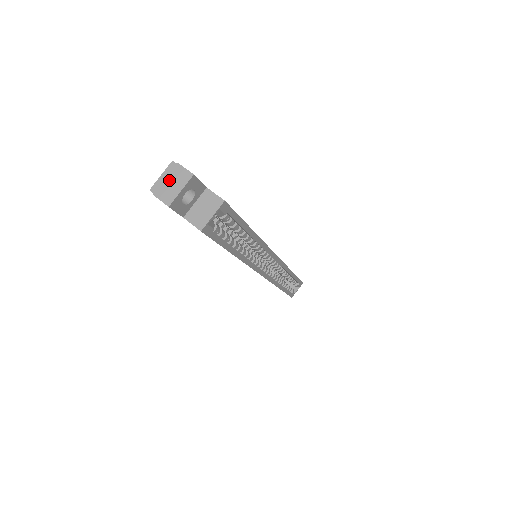
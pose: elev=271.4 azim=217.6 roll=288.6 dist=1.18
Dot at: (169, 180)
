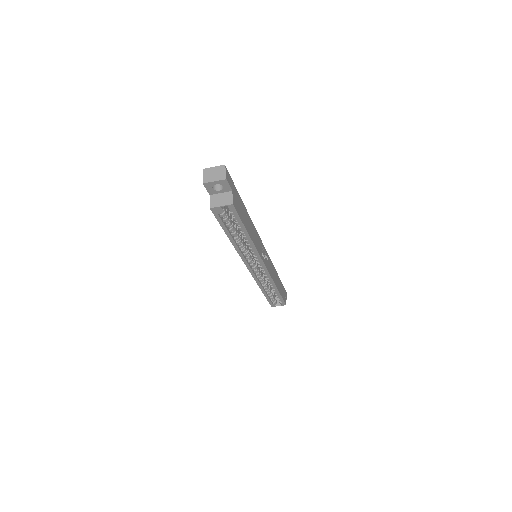
Dot at: (215, 172)
